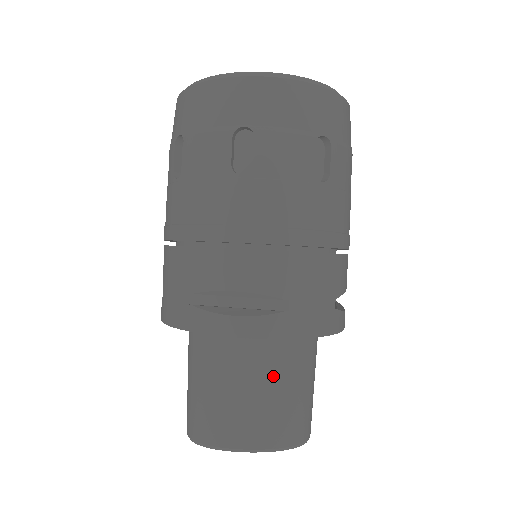
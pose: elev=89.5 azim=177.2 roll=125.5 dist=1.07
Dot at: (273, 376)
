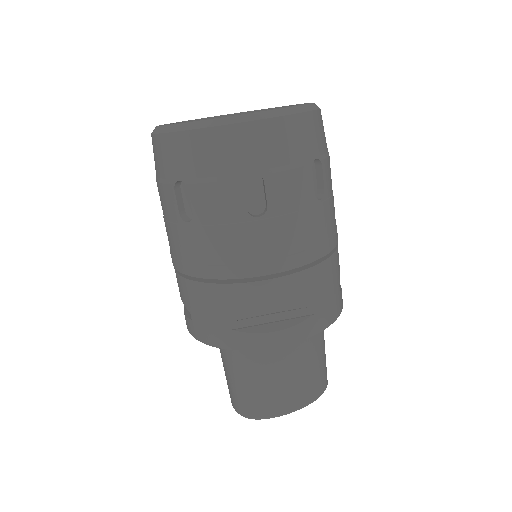
Dot at: (301, 355)
